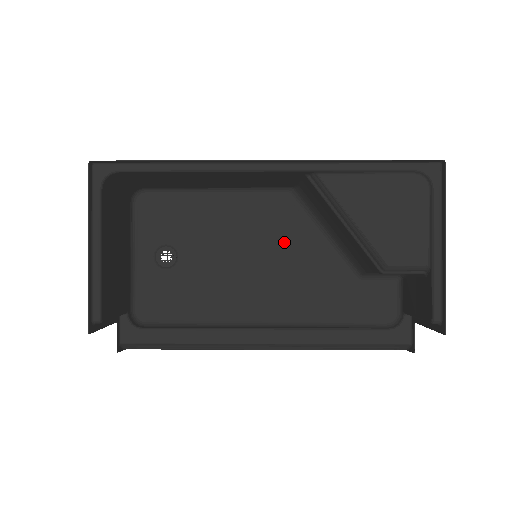
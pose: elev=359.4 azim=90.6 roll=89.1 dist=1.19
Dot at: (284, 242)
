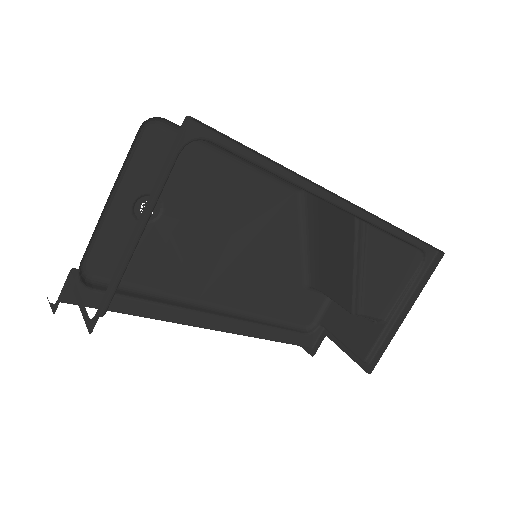
Dot at: (269, 237)
